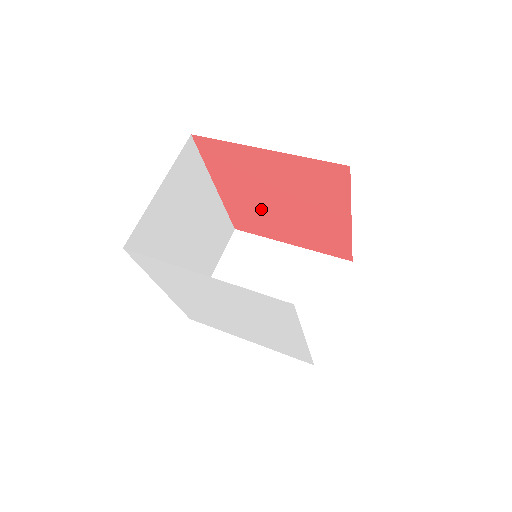
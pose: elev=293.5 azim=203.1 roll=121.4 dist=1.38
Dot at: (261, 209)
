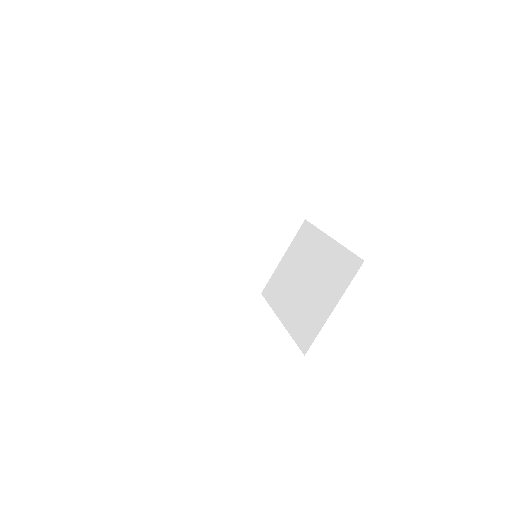
Dot at: occluded
